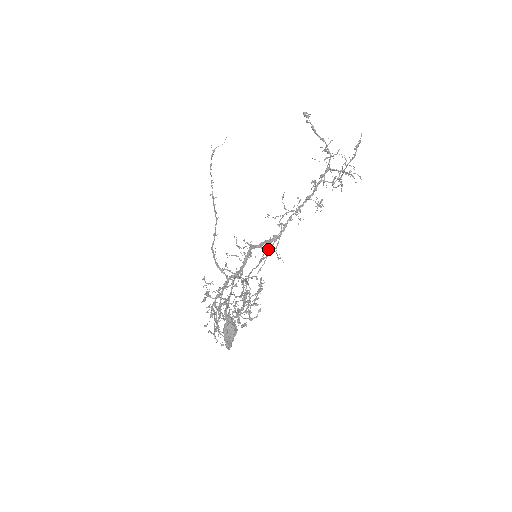
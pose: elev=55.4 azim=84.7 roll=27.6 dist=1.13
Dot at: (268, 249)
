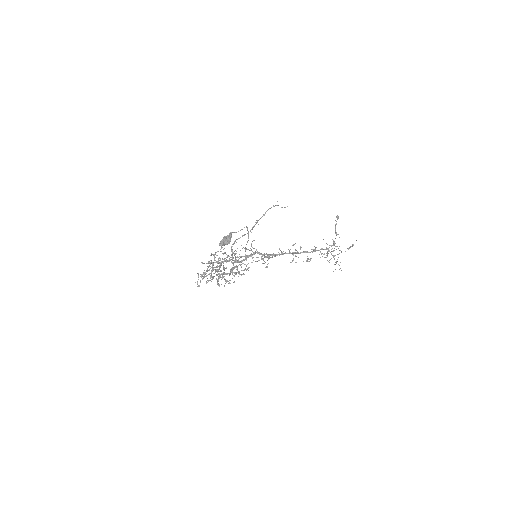
Dot at: (264, 261)
